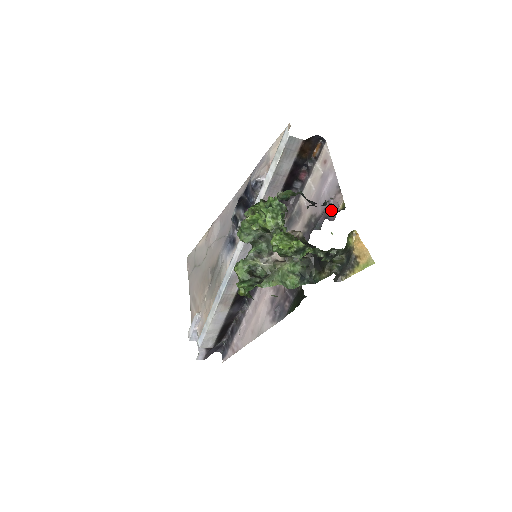
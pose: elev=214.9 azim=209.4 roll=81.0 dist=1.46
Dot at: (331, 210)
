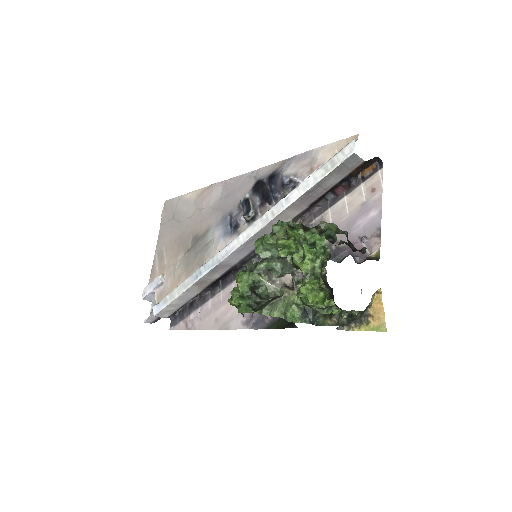
Dot at: occluded
